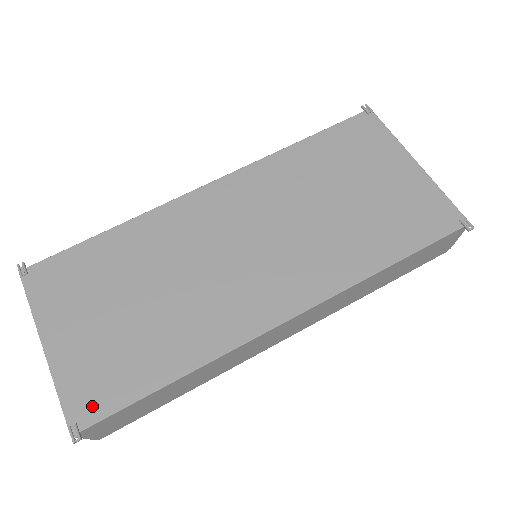
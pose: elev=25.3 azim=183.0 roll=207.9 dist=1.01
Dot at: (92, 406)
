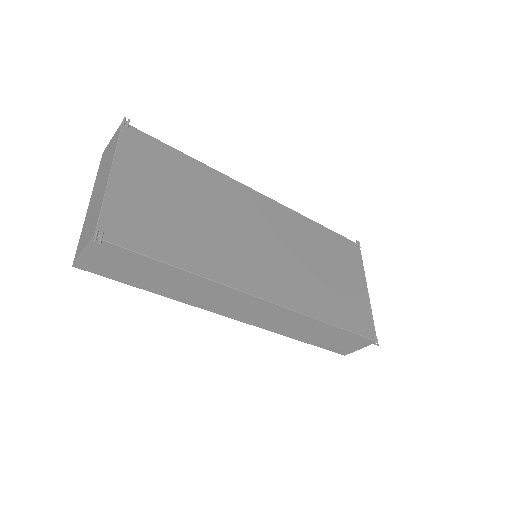
Dot at: (121, 234)
